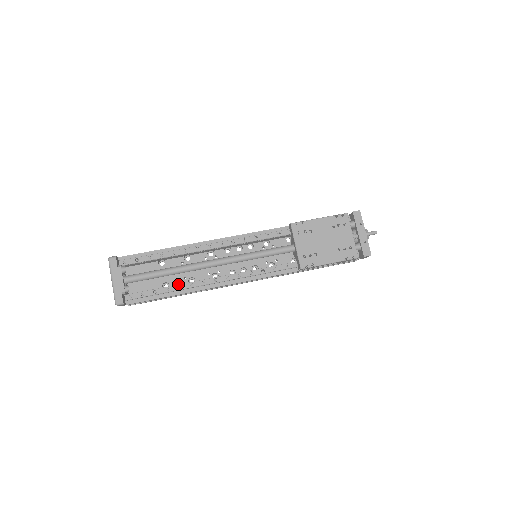
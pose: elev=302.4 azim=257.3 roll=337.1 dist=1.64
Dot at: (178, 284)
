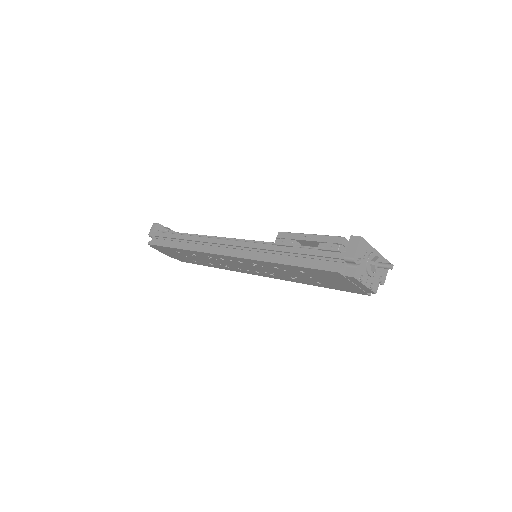
Dot at: occluded
